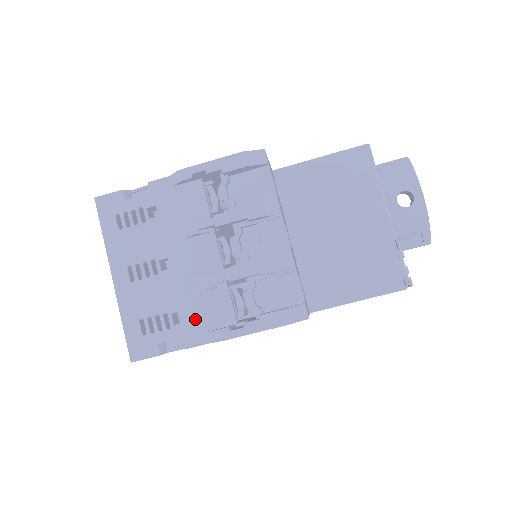
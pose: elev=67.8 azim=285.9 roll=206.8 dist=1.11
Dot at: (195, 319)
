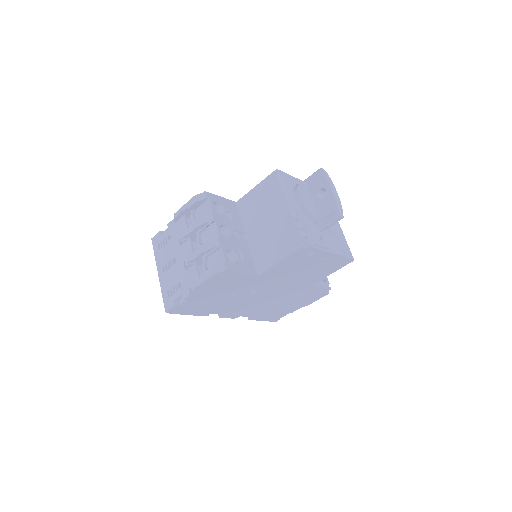
Dot at: (185, 284)
